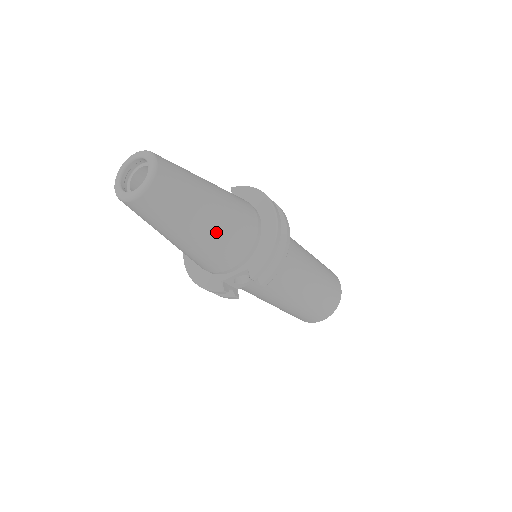
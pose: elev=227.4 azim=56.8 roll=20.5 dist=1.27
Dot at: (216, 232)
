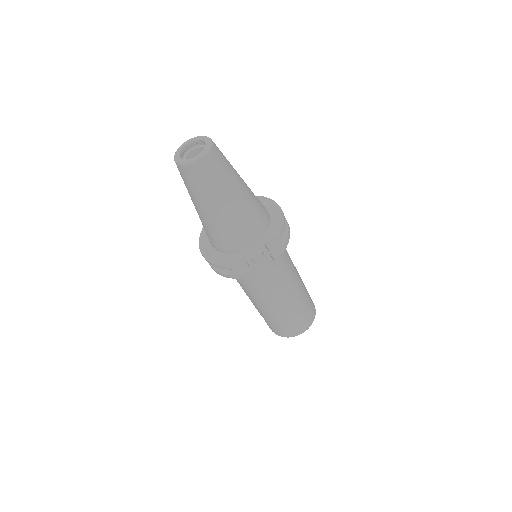
Dot at: (245, 204)
